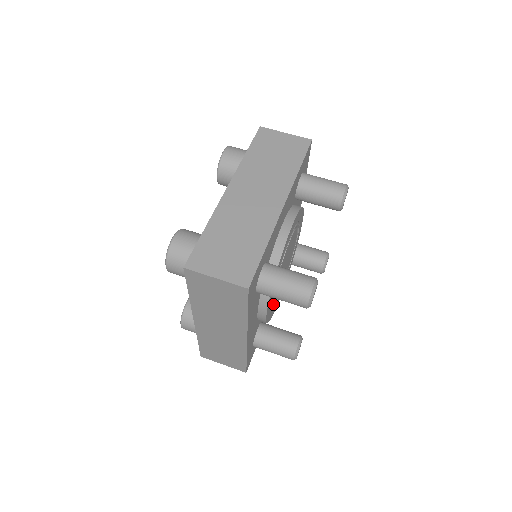
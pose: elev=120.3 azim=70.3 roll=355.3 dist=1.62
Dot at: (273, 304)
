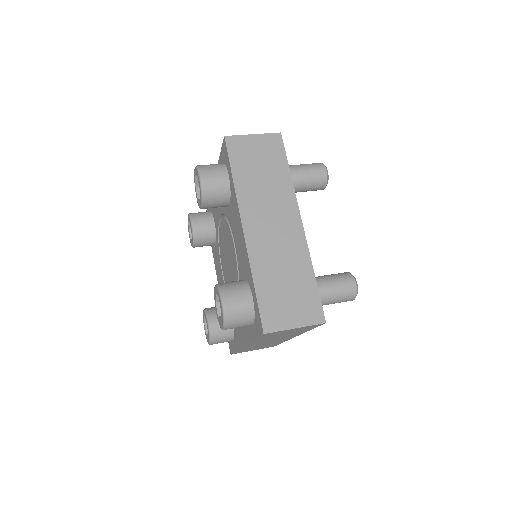
Dot at: occluded
